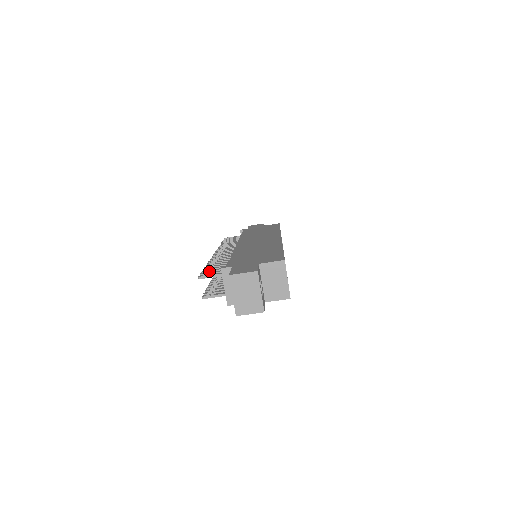
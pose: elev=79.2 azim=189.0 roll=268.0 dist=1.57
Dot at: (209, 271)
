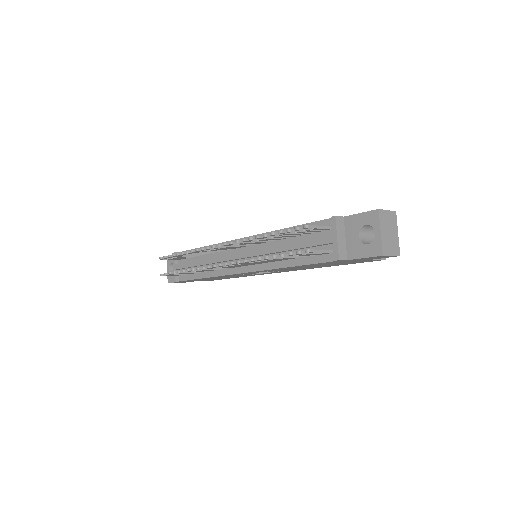
Dot at: occluded
